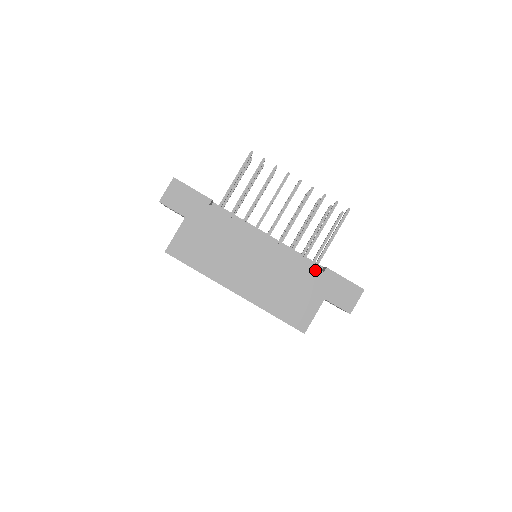
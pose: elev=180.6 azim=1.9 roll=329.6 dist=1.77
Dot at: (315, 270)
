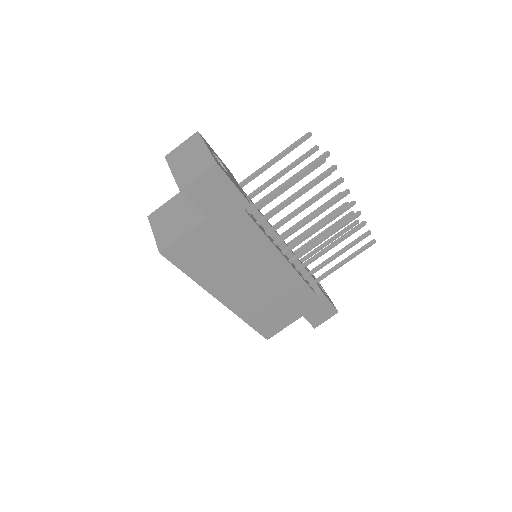
Dot at: (311, 293)
